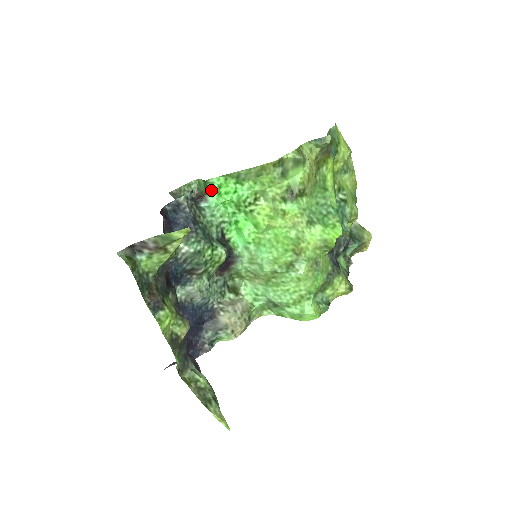
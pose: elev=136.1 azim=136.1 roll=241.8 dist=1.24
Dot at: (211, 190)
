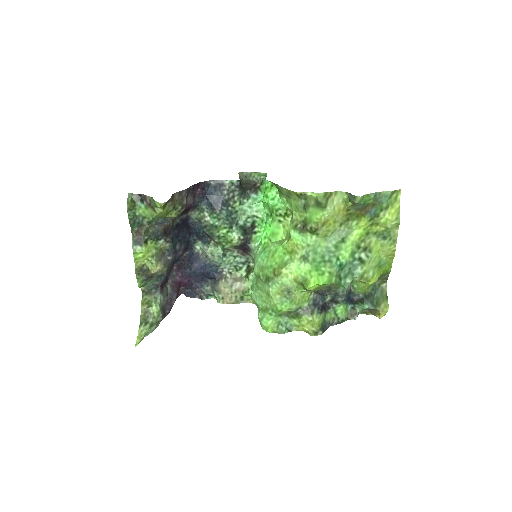
Dot at: (262, 187)
